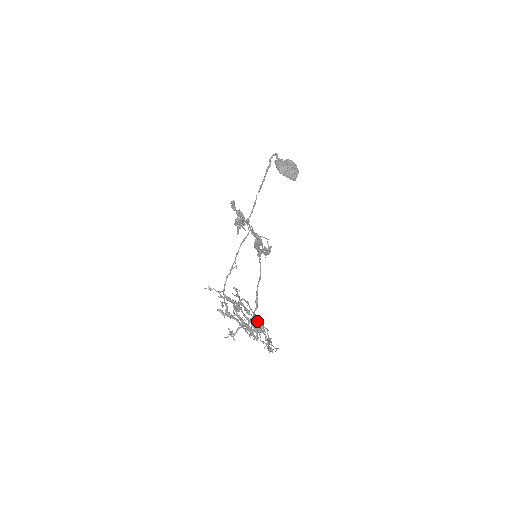
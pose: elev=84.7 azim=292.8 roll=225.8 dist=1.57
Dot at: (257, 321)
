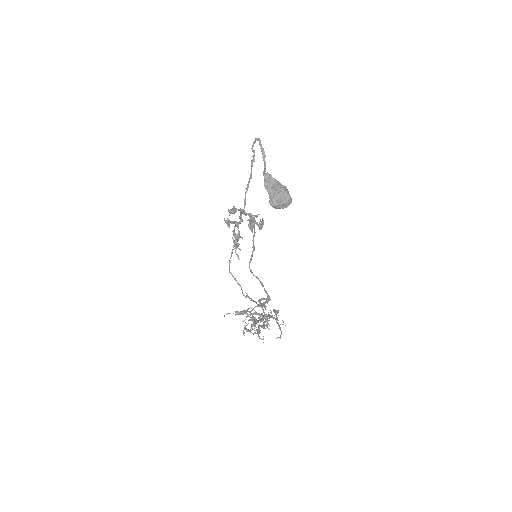
Dot at: occluded
